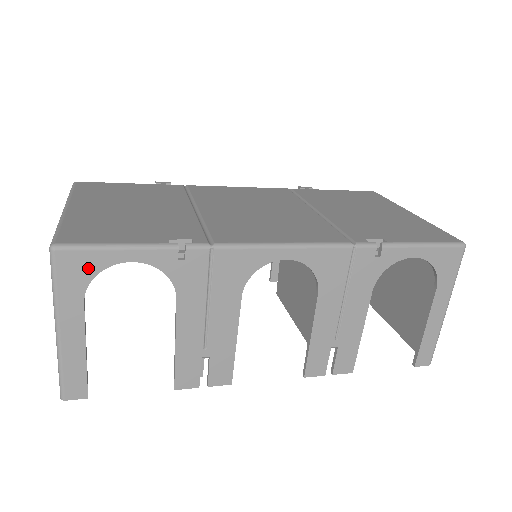
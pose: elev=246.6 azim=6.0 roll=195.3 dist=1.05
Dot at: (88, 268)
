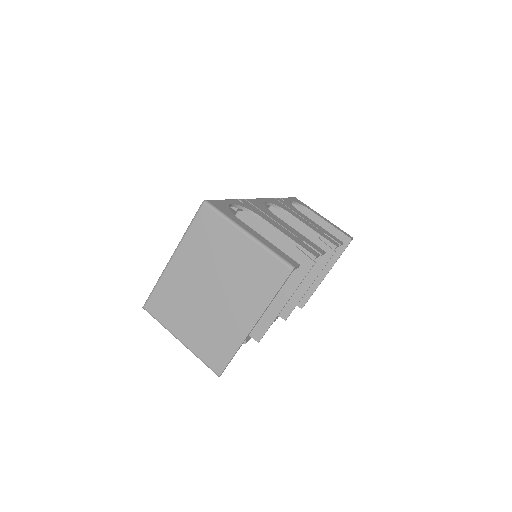
Dot at: (224, 207)
